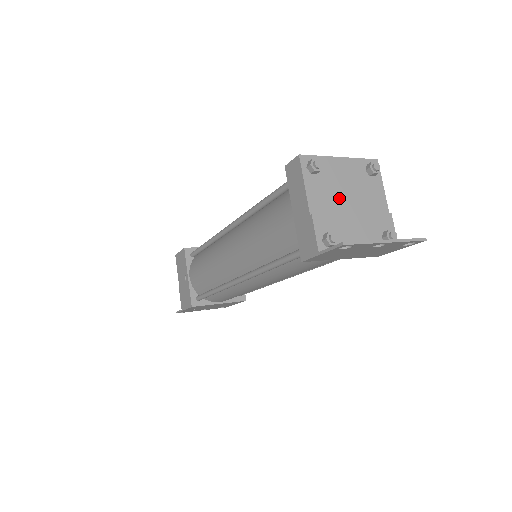
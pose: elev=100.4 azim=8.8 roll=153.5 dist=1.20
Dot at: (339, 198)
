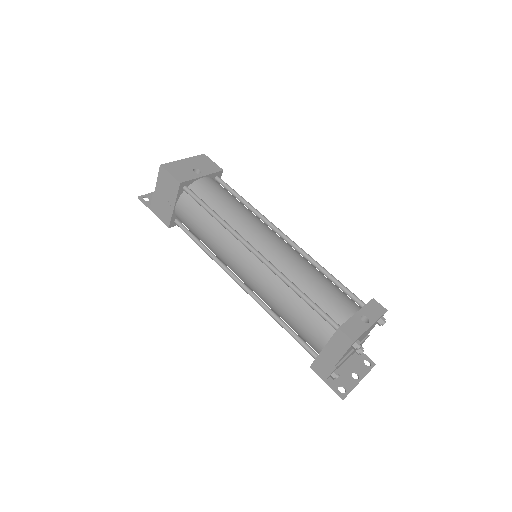
Dot at: occluded
